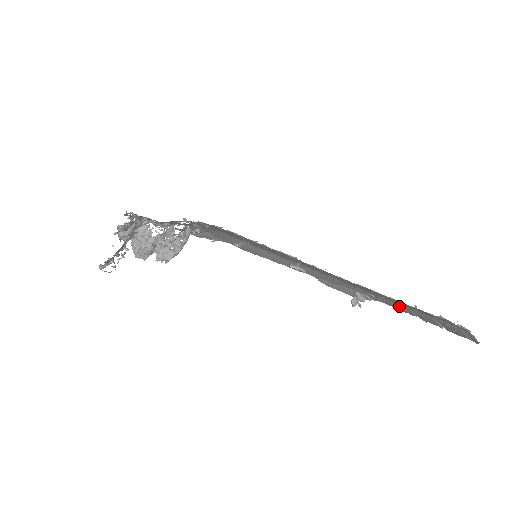
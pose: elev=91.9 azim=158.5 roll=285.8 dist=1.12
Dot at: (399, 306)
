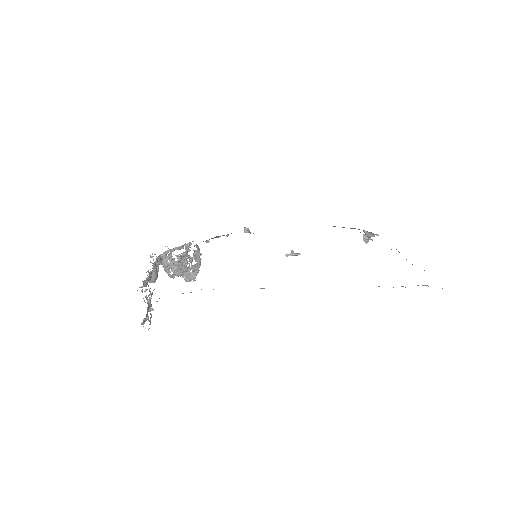
Dot at: occluded
